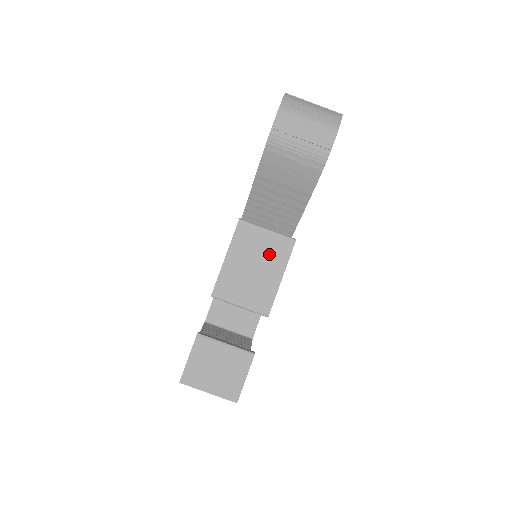
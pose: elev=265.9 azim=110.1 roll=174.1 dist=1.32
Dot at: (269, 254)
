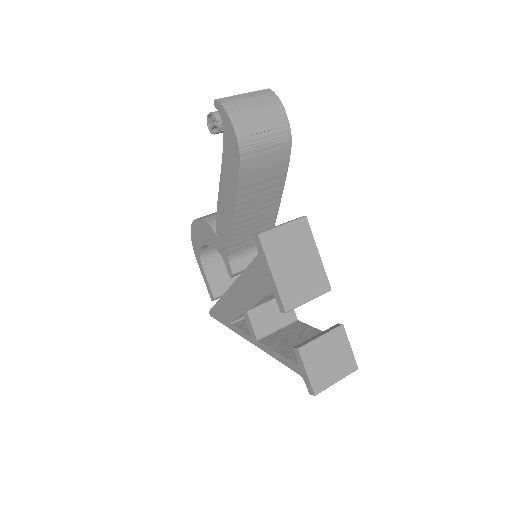
Dot at: (298, 243)
